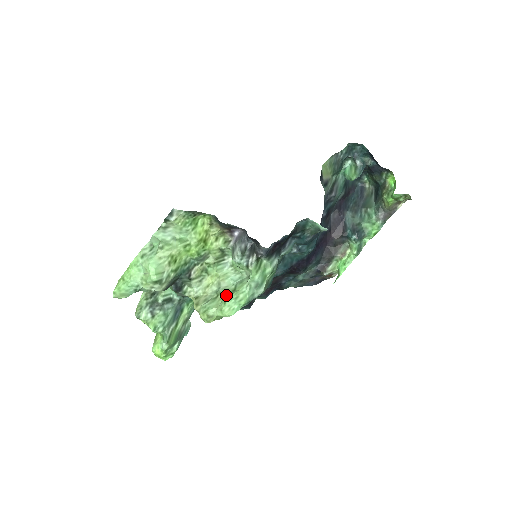
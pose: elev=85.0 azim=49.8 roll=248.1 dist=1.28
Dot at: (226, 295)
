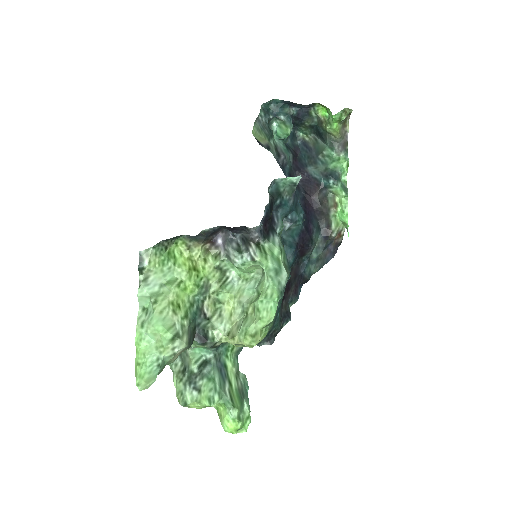
Dot at: (254, 304)
